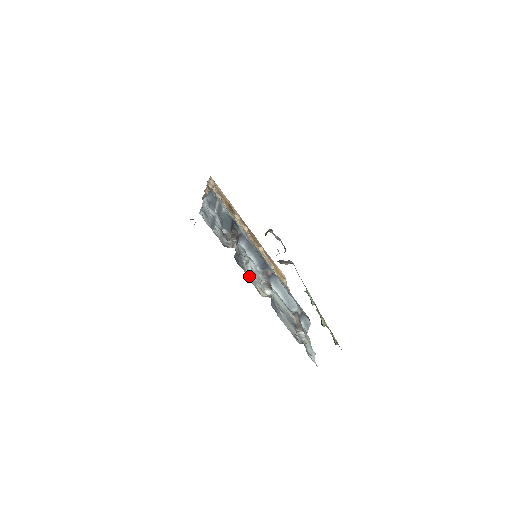
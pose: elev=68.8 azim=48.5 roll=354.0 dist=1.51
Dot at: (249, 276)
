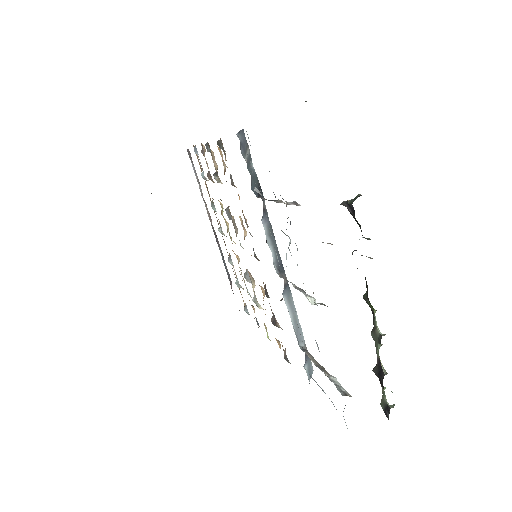
Dot at: occluded
